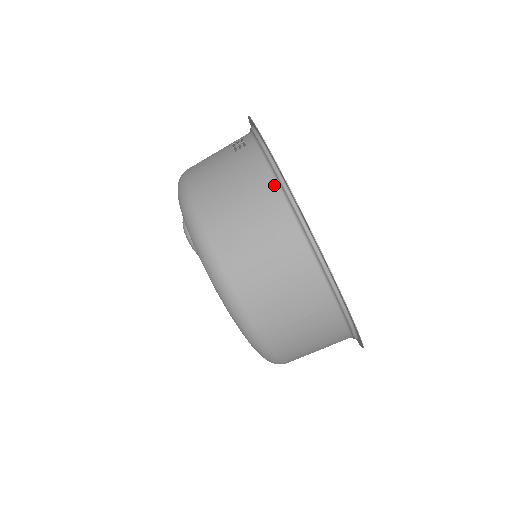
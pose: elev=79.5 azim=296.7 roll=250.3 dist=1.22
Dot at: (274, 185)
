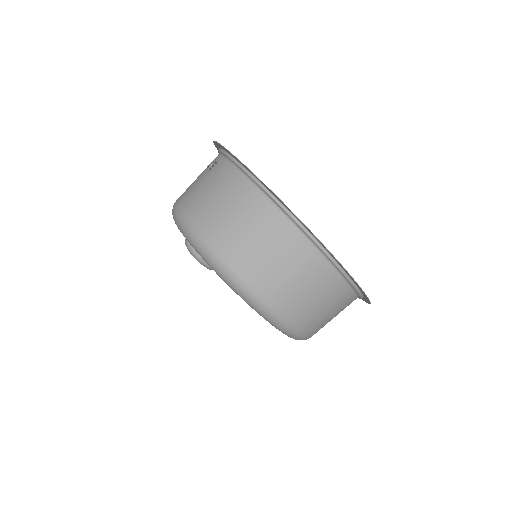
Dot at: (247, 182)
